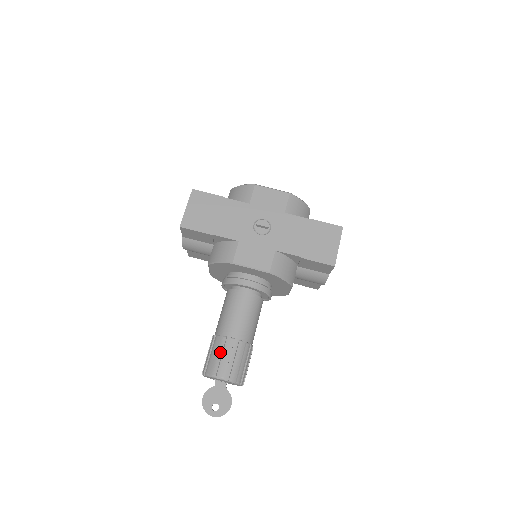
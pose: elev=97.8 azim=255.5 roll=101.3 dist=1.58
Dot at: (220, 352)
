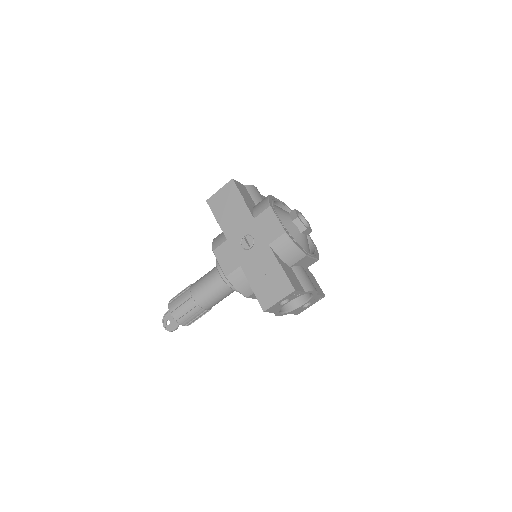
Dot at: (180, 297)
